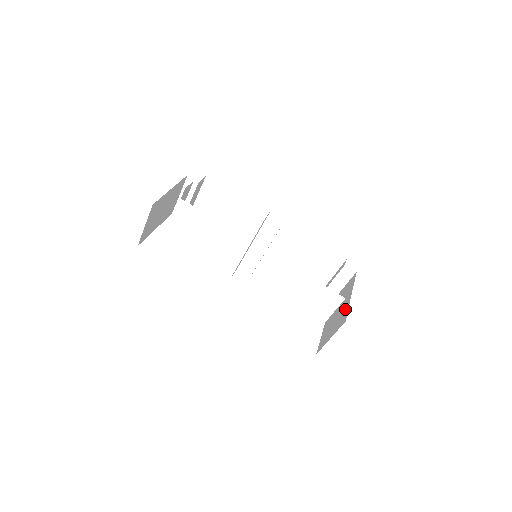
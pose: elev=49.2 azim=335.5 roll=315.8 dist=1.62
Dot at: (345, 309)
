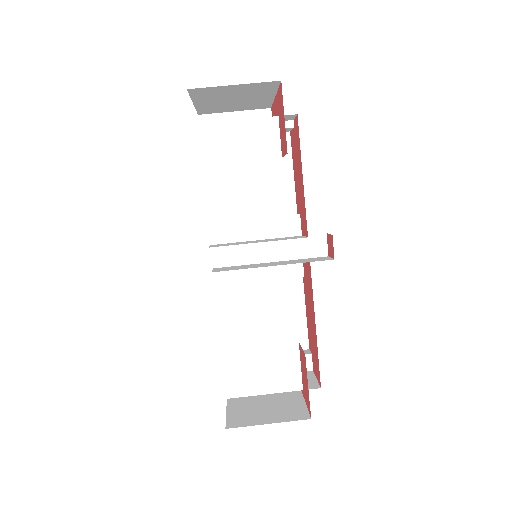
Dot at: (296, 402)
